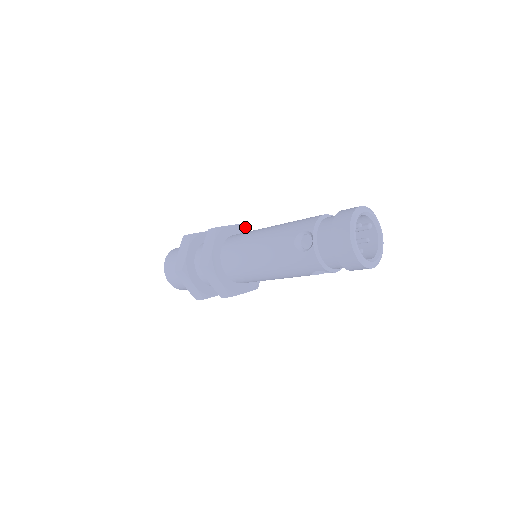
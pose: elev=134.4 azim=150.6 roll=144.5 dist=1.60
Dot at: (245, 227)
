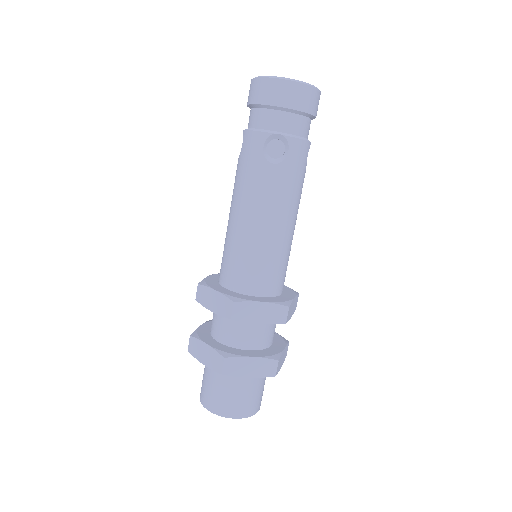
Dot at: occluded
